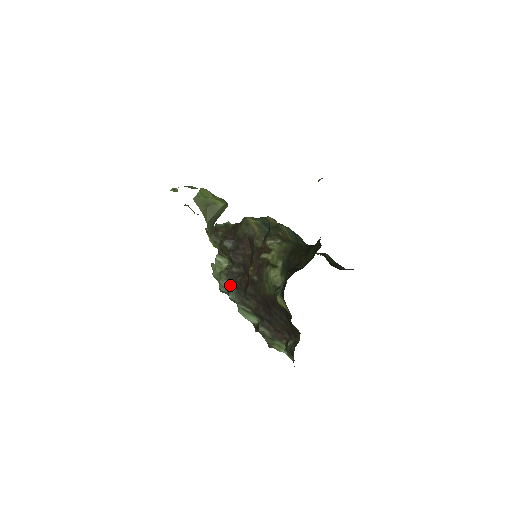
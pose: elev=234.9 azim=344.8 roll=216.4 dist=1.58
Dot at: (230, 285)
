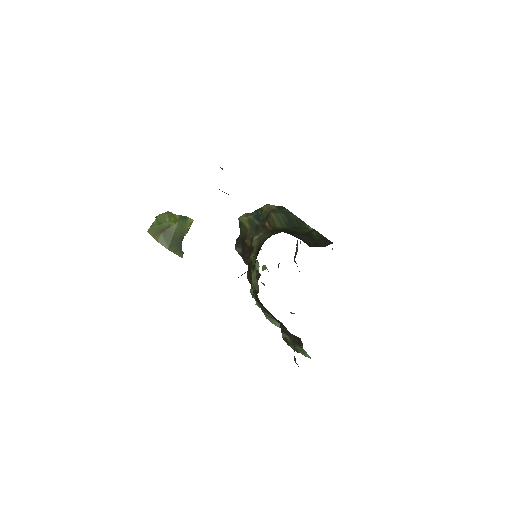
Dot at: occluded
